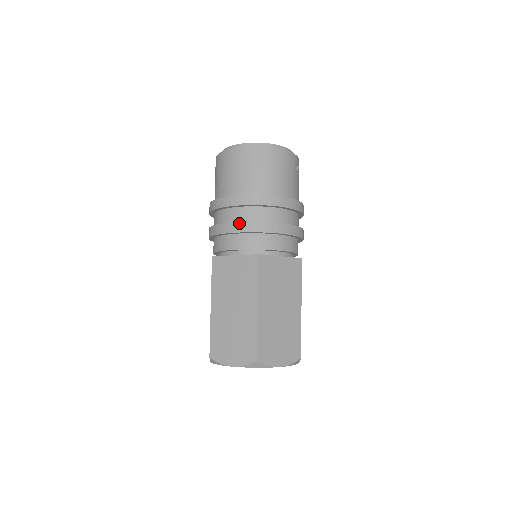
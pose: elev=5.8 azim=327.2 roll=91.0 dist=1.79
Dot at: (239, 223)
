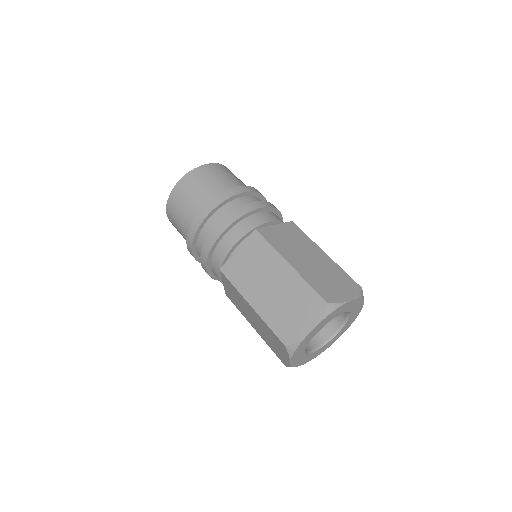
Dot at: (221, 223)
